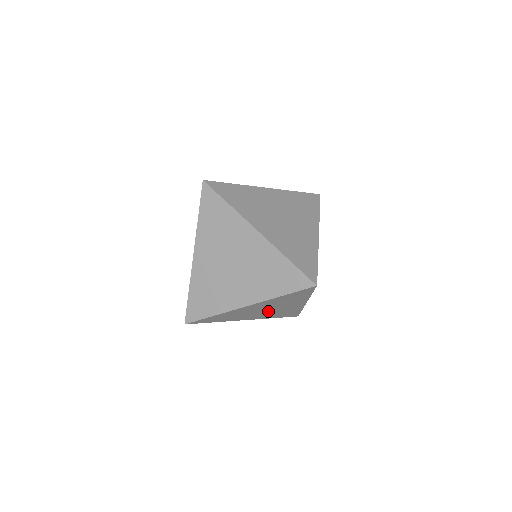
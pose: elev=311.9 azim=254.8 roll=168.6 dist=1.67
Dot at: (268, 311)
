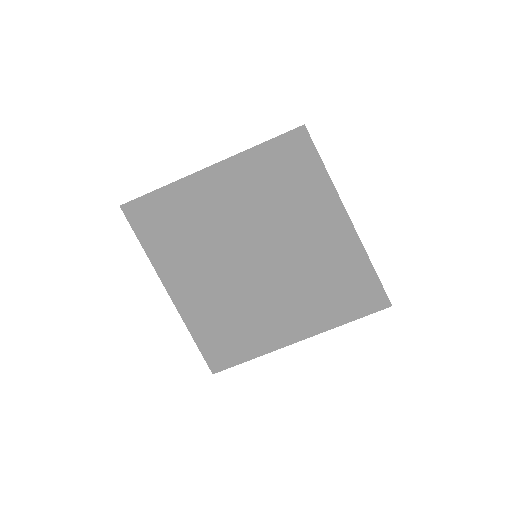
Dot at: occluded
